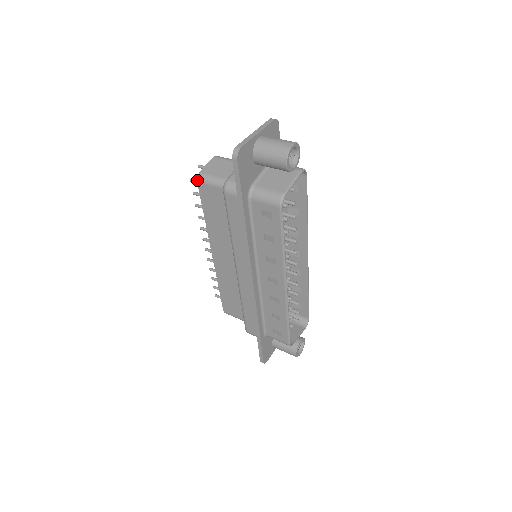
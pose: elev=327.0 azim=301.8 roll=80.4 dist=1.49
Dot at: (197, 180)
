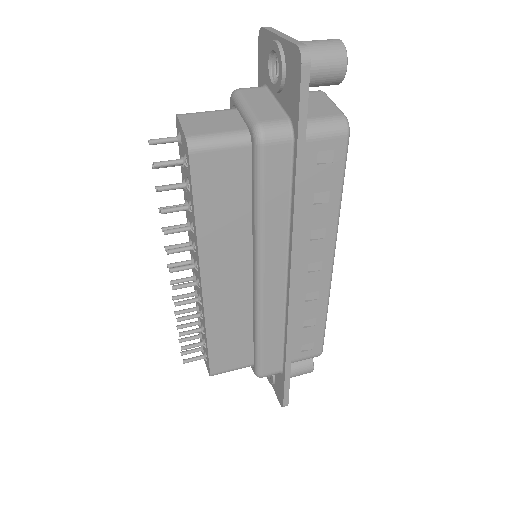
Dot at: (188, 150)
